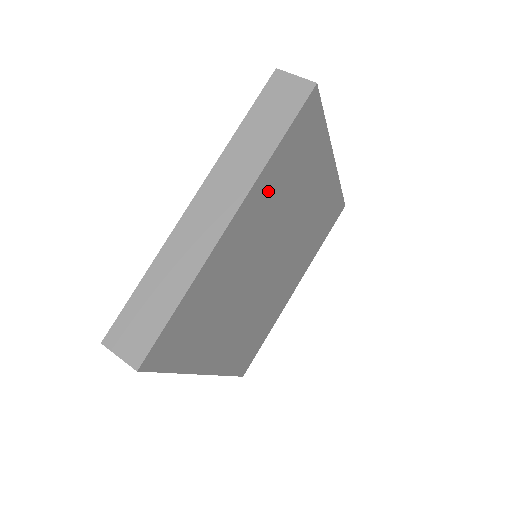
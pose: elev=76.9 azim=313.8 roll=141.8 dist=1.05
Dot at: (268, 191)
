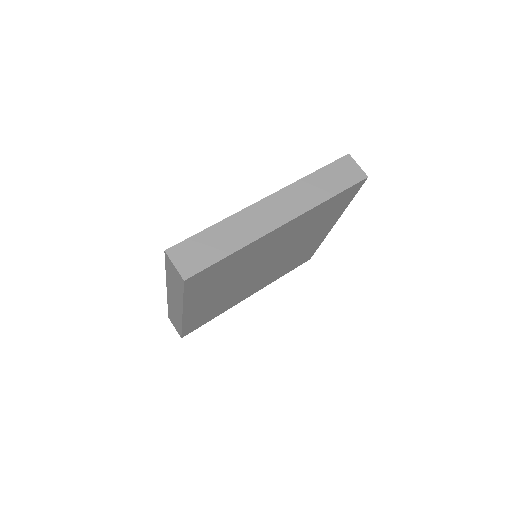
Dot at: (307, 219)
